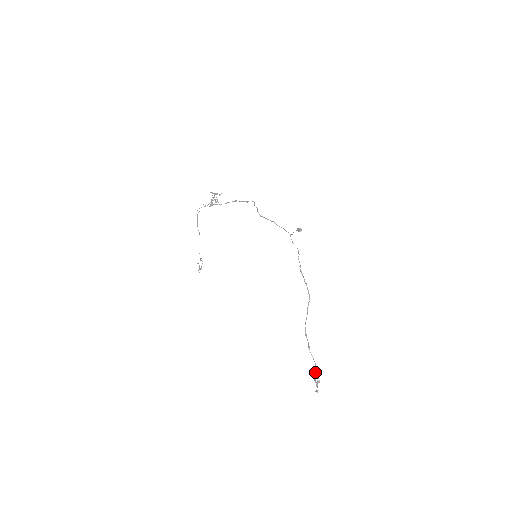
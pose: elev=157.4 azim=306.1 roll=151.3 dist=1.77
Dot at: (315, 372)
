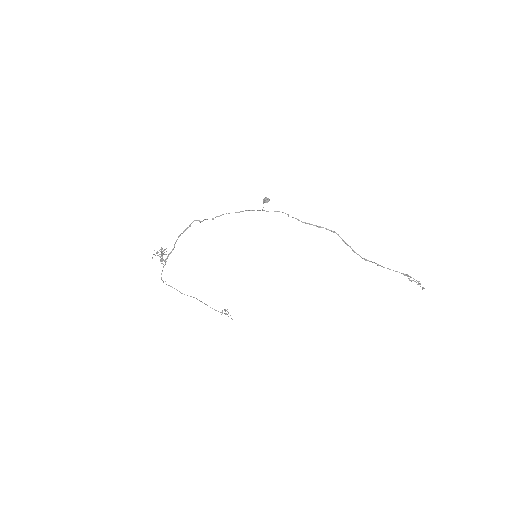
Dot at: occluded
